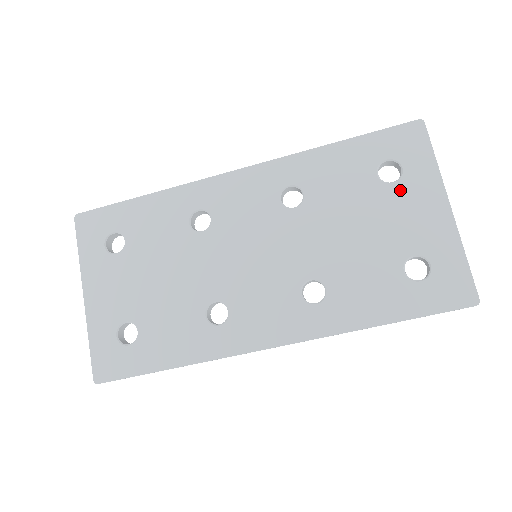
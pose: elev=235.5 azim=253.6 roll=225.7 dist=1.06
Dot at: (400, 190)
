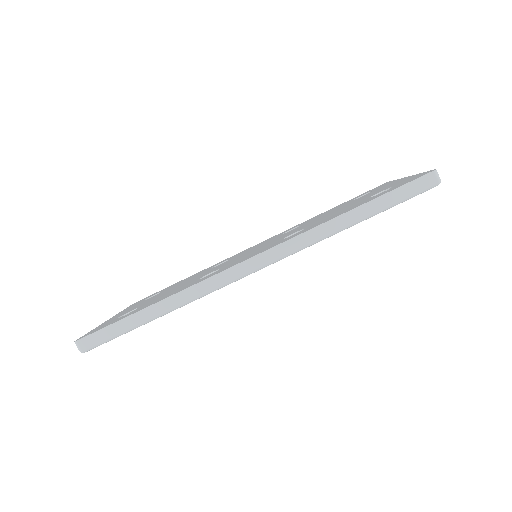
Dot at: (369, 193)
